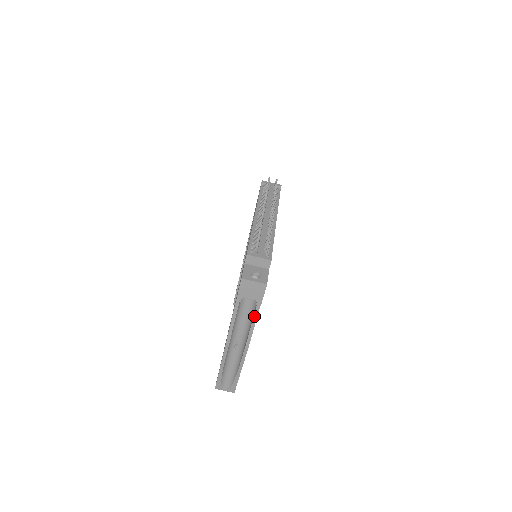
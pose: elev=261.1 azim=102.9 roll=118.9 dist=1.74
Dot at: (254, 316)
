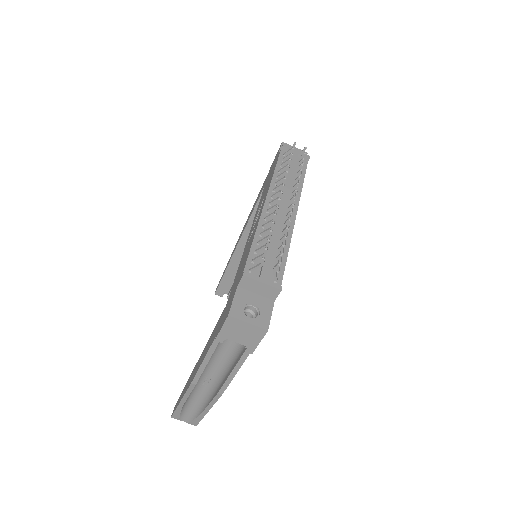
Dot at: (239, 361)
